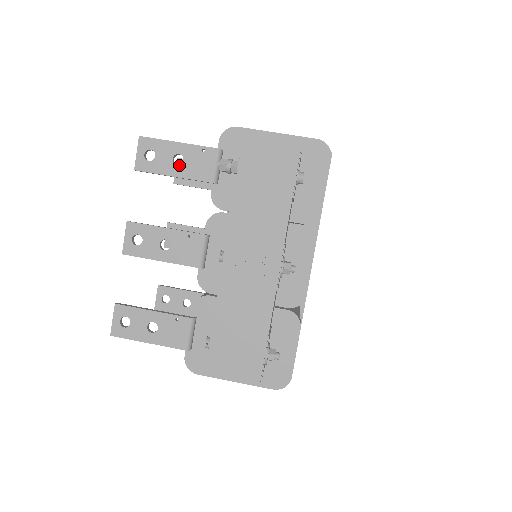
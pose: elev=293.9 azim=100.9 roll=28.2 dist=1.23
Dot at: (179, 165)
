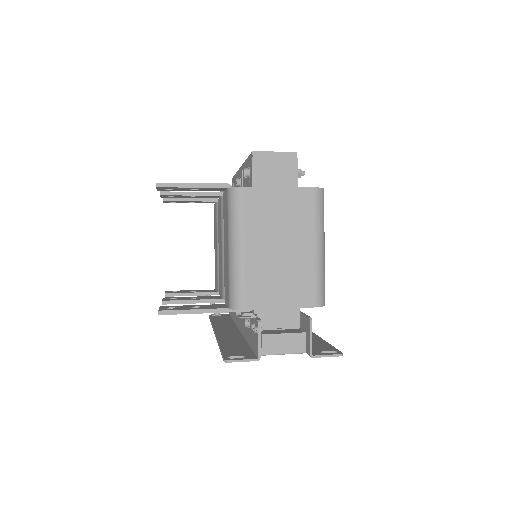
Dot at: occluded
